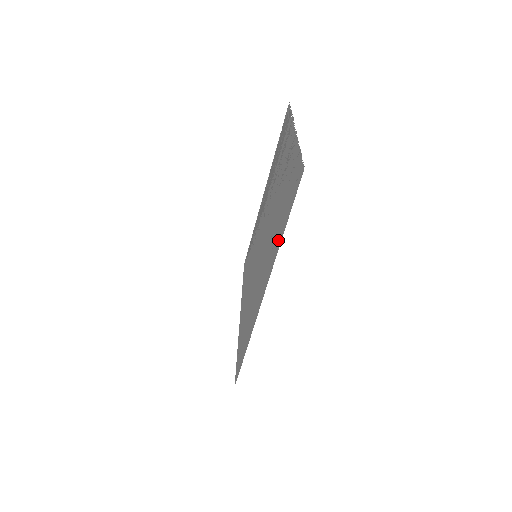
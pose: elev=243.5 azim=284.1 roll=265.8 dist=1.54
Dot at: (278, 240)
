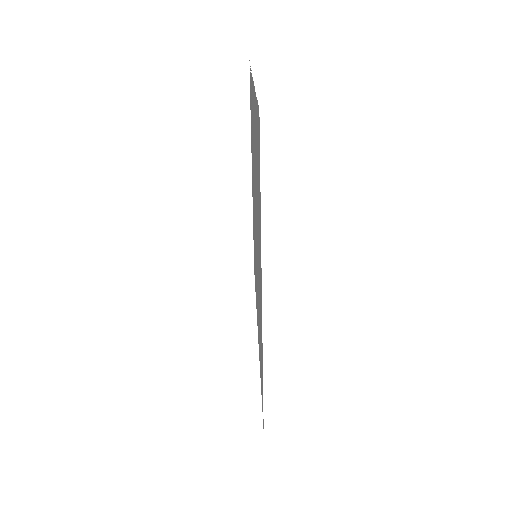
Dot at: occluded
